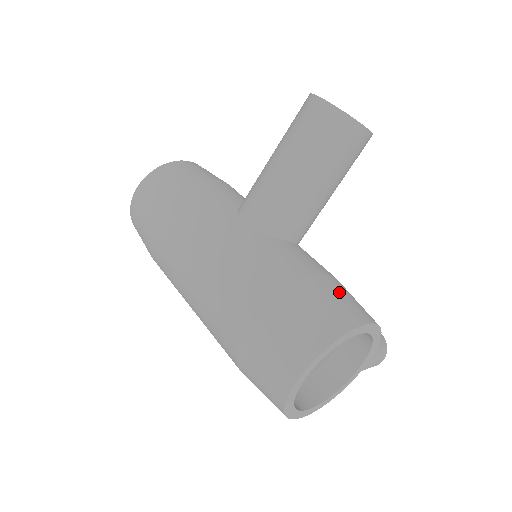
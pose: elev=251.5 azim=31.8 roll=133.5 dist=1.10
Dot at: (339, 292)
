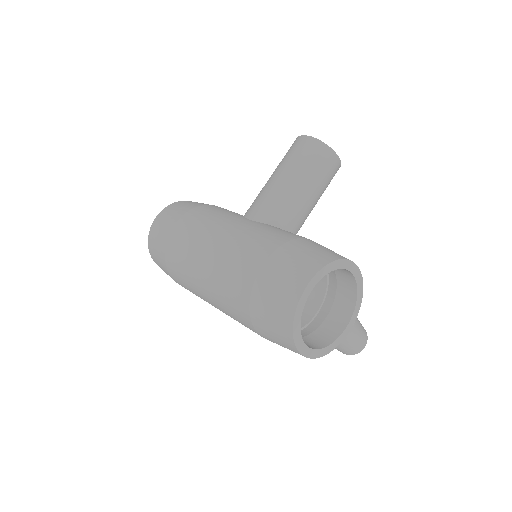
Dot at: occluded
